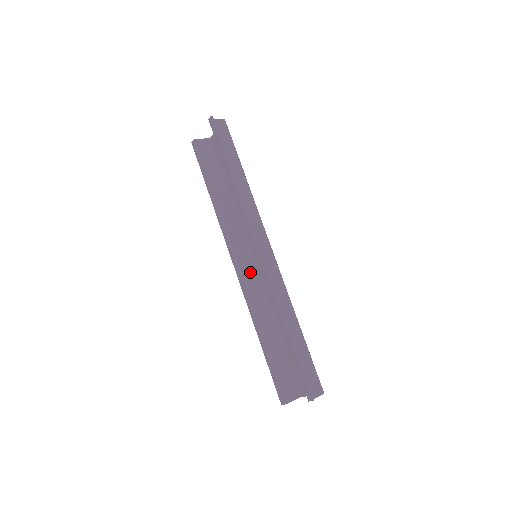
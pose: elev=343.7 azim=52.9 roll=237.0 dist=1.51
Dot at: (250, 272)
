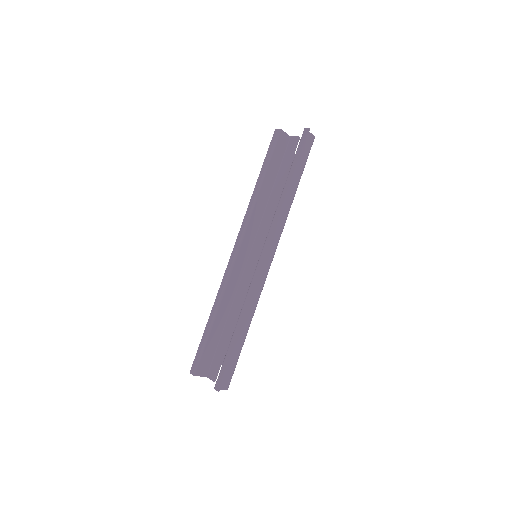
Dot at: (241, 262)
